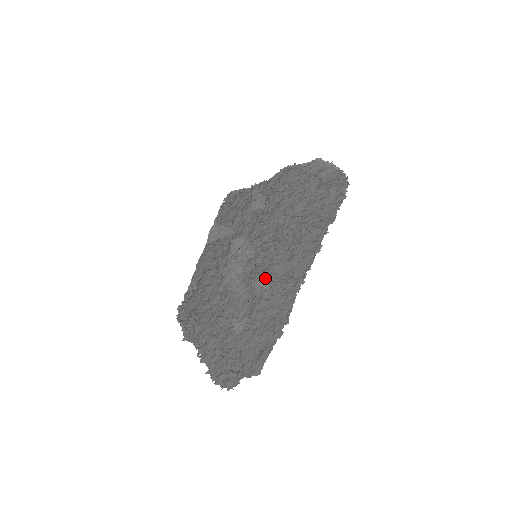
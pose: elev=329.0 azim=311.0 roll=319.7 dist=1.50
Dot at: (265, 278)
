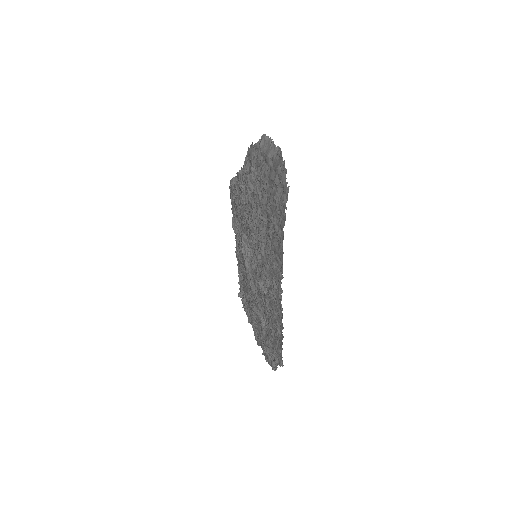
Dot at: (263, 282)
